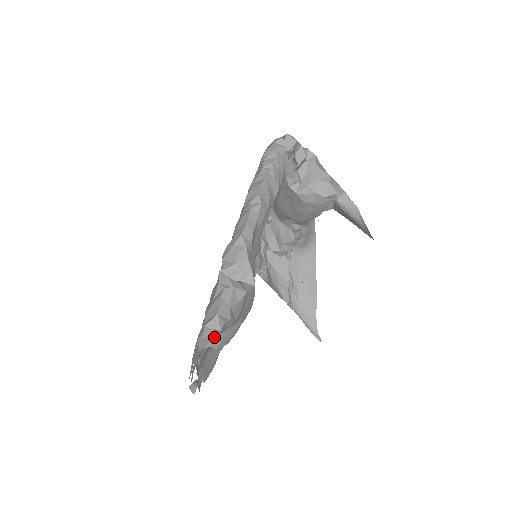
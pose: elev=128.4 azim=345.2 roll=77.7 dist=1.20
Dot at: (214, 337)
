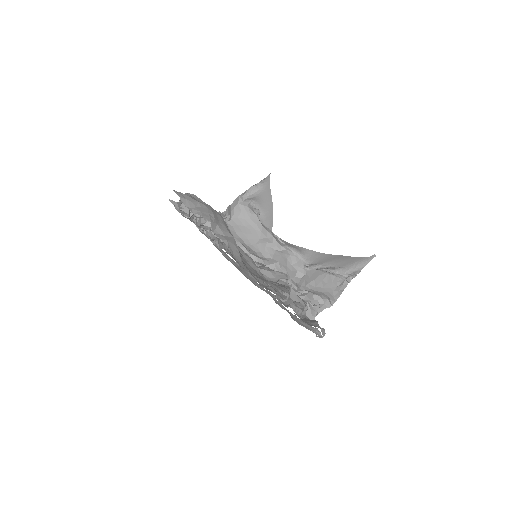
Dot at: (191, 210)
